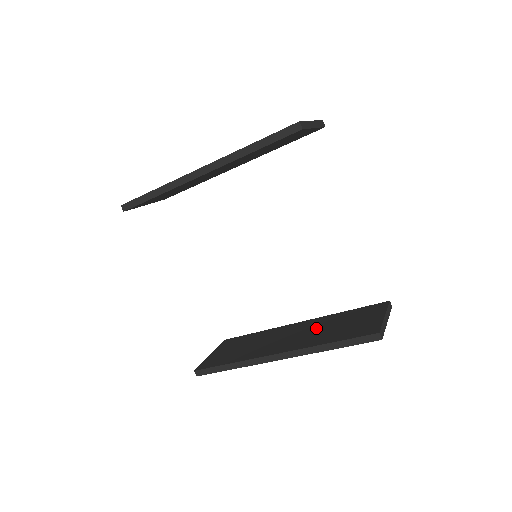
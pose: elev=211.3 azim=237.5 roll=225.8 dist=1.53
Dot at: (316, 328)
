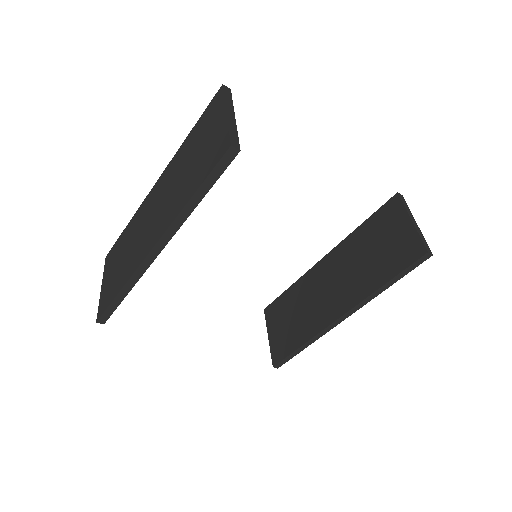
Dot at: (350, 264)
